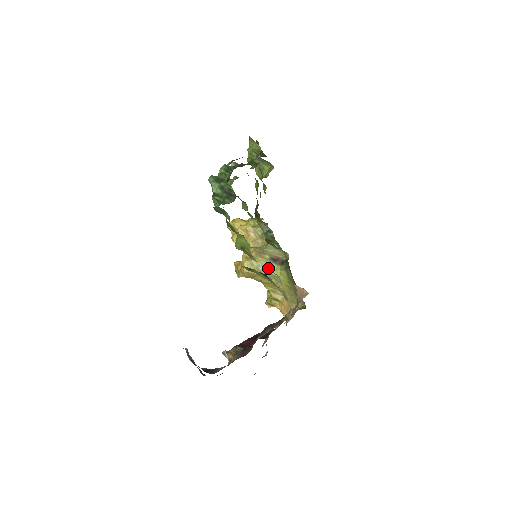
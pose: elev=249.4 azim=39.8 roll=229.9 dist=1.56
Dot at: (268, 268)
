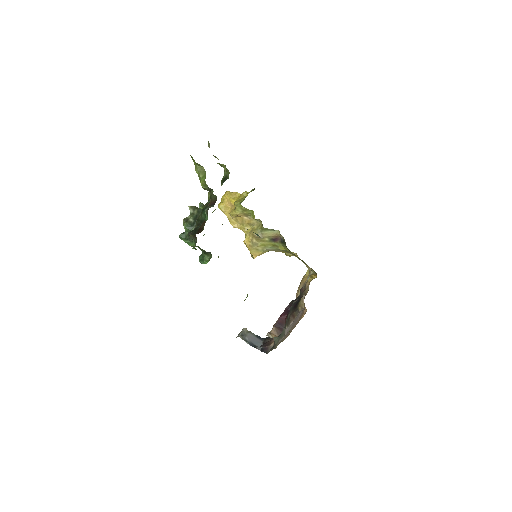
Dot at: (272, 247)
